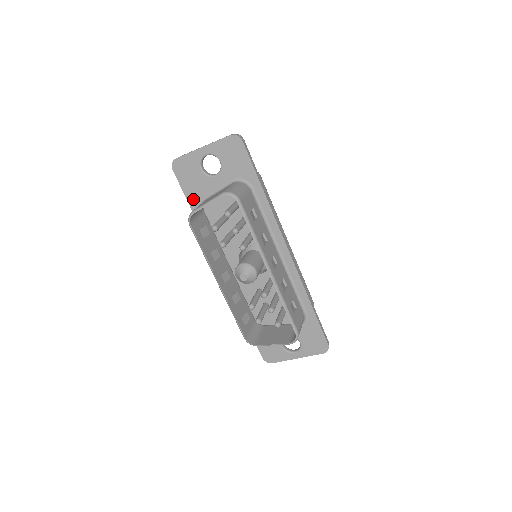
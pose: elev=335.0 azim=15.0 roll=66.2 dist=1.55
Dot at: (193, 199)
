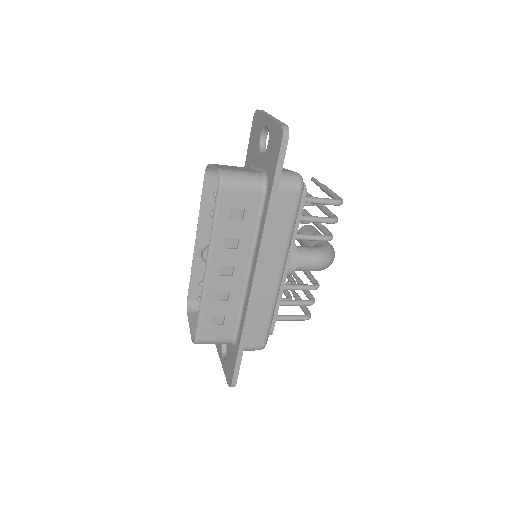
Dot at: (248, 158)
